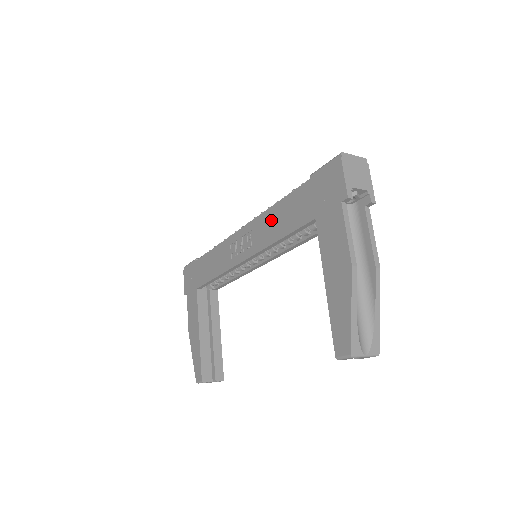
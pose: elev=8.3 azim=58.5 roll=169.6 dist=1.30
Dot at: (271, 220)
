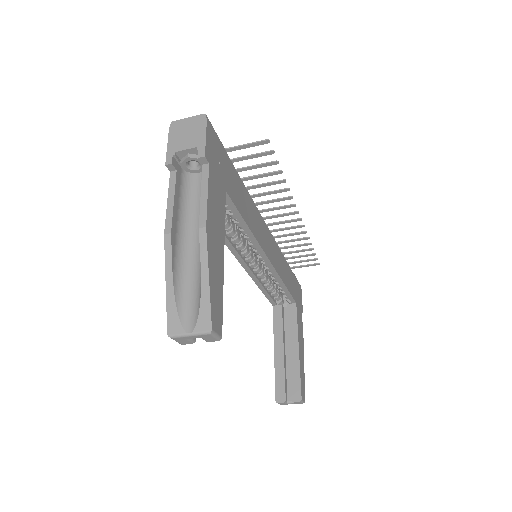
Dot at: occluded
